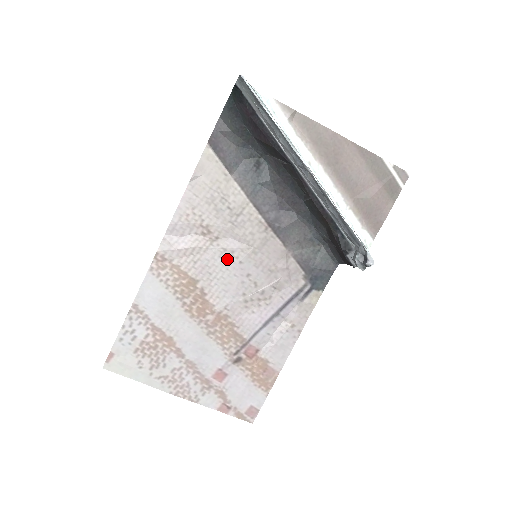
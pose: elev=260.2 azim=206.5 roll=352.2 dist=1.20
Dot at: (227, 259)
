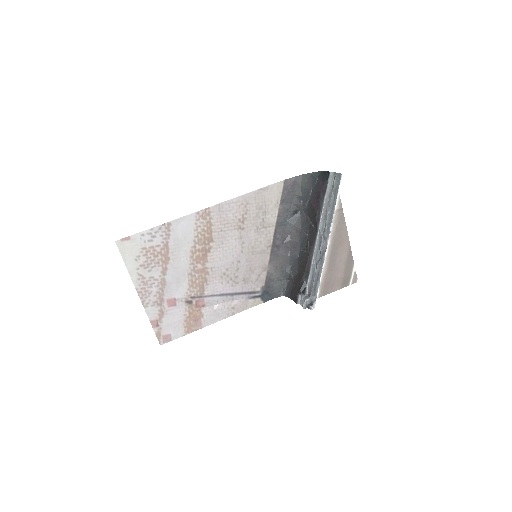
Dot at: (238, 244)
